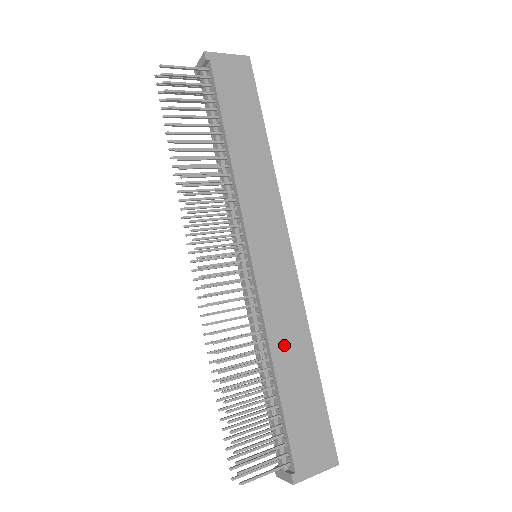
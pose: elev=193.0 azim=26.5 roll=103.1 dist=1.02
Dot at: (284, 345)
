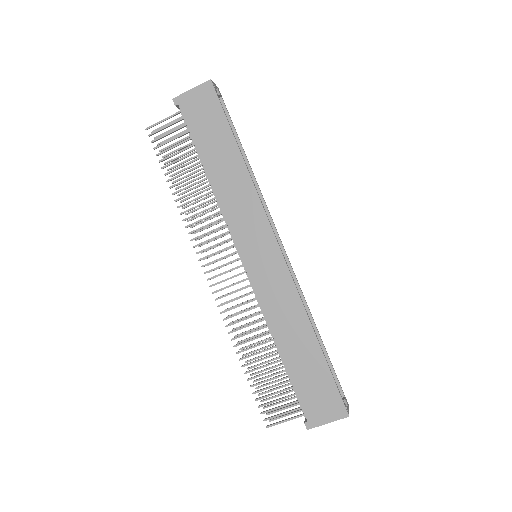
Dot at: (284, 328)
